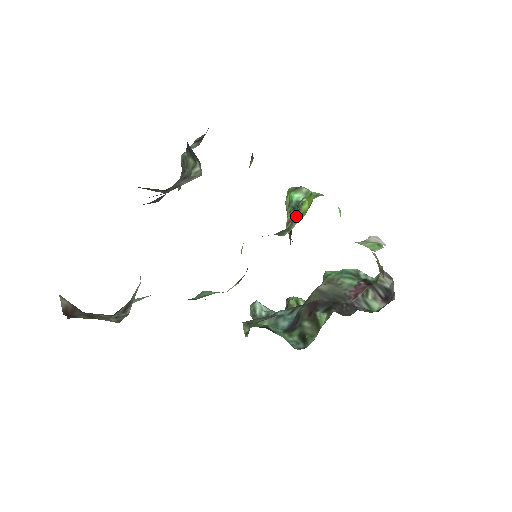
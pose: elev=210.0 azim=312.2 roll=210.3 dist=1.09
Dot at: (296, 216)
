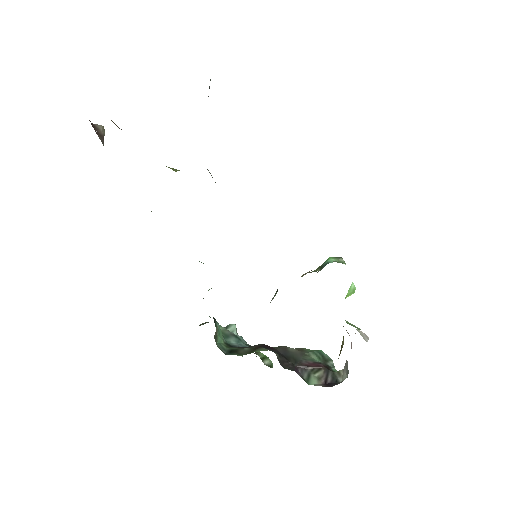
Dot at: occluded
